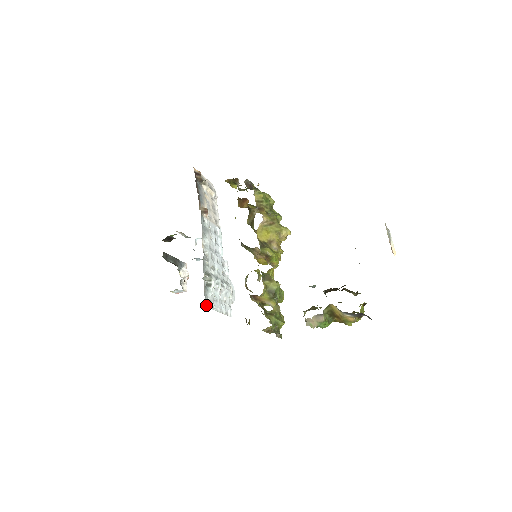
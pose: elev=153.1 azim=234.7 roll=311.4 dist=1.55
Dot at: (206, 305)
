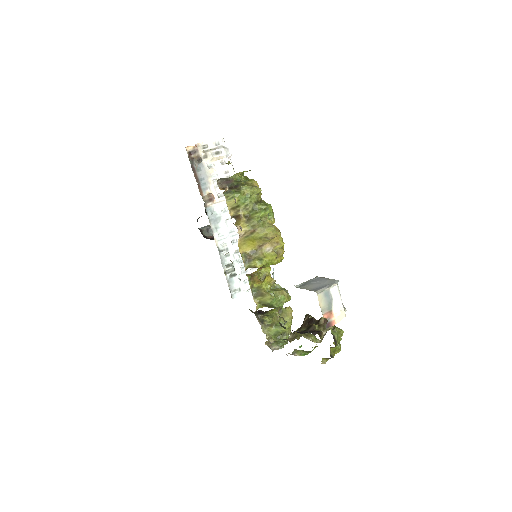
Dot at: (234, 297)
